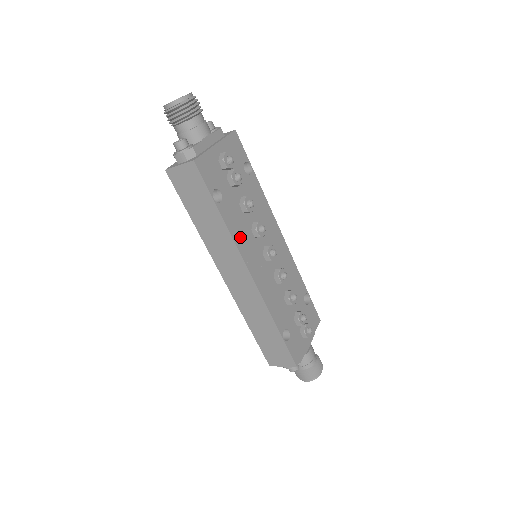
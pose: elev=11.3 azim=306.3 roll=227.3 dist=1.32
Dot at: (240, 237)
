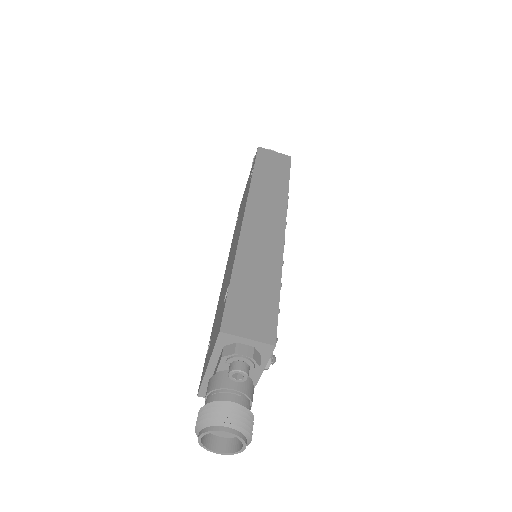
Dot at: occluded
